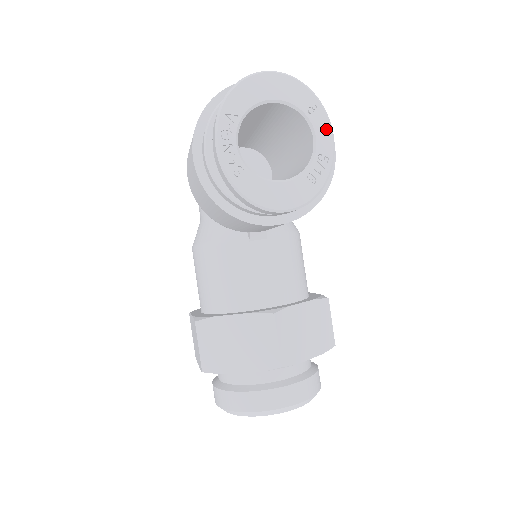
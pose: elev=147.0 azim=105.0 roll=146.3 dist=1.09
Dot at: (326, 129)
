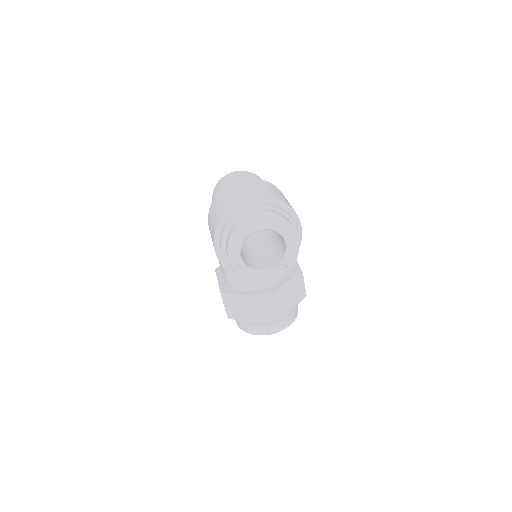
Dot at: (294, 239)
